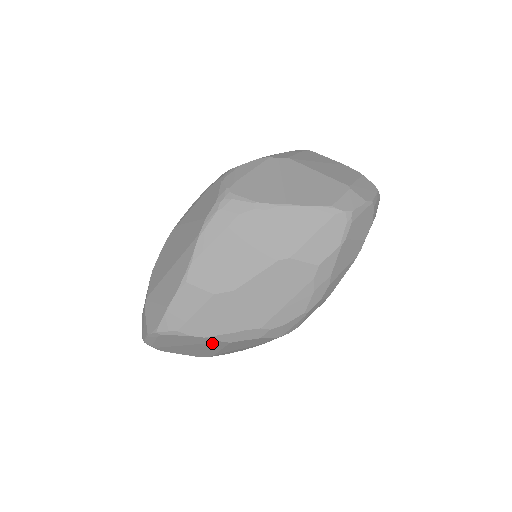
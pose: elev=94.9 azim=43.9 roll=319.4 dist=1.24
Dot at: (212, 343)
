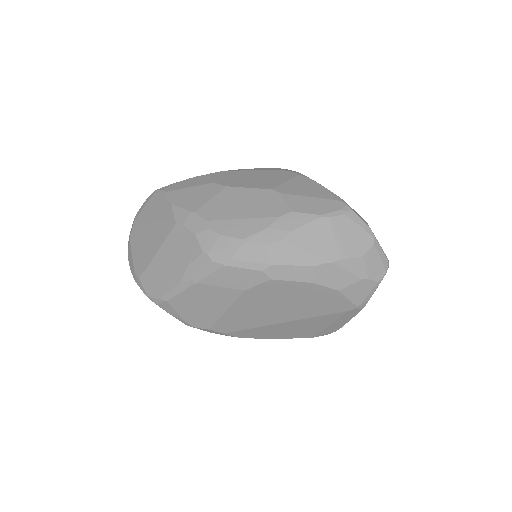
Dot at: (167, 221)
